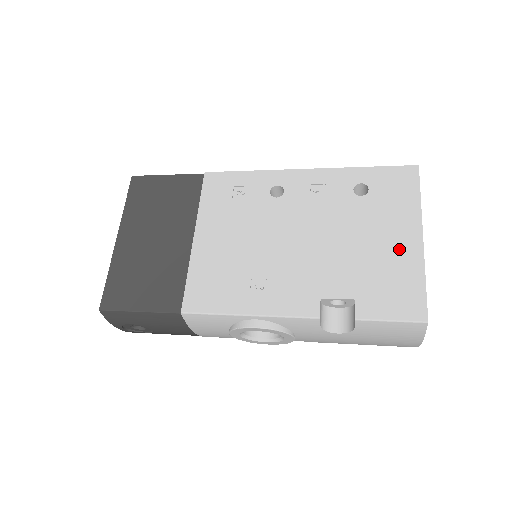
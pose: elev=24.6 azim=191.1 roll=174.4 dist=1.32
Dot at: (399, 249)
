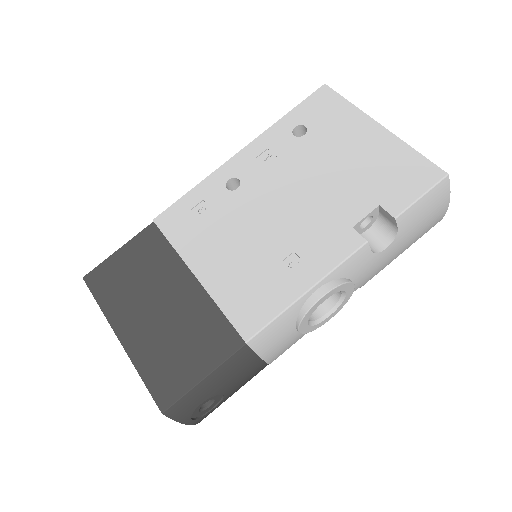
Dot at: (373, 146)
